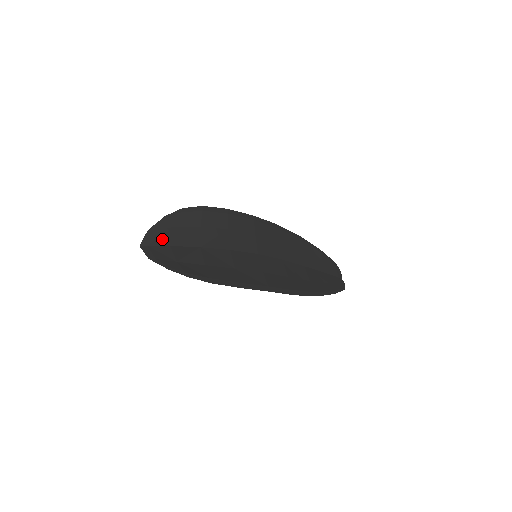
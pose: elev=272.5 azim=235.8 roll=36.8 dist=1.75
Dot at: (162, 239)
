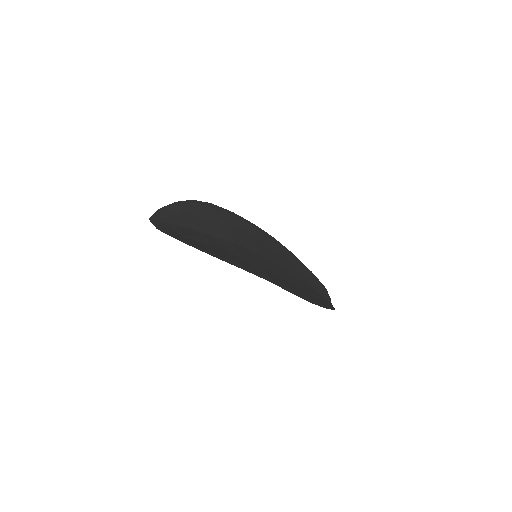
Dot at: (171, 219)
